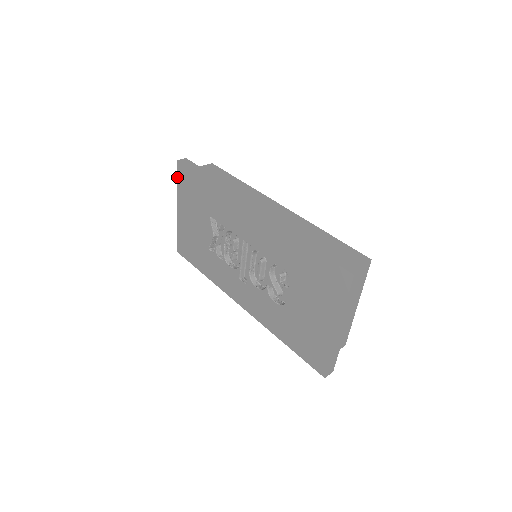
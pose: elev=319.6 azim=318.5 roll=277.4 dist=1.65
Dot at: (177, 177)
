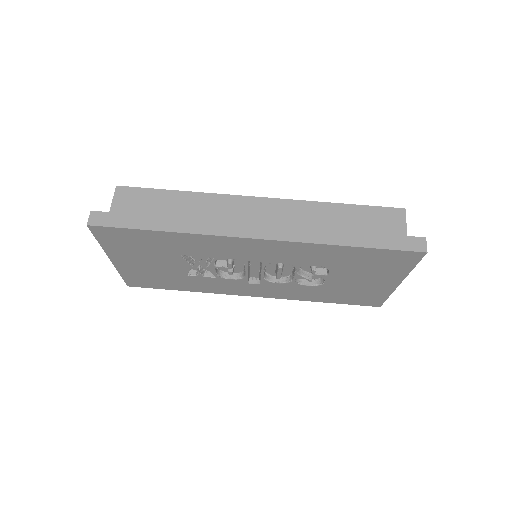
Dot at: (96, 238)
